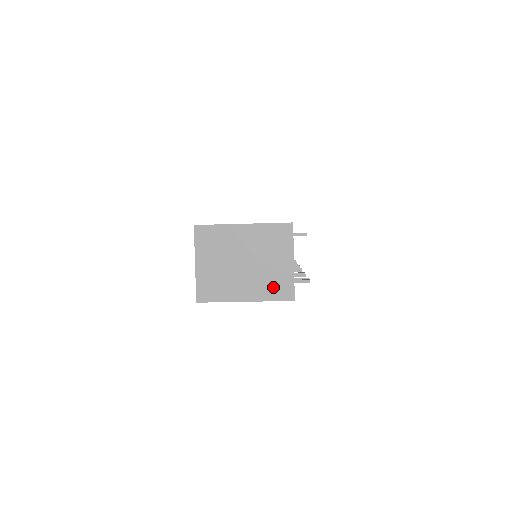
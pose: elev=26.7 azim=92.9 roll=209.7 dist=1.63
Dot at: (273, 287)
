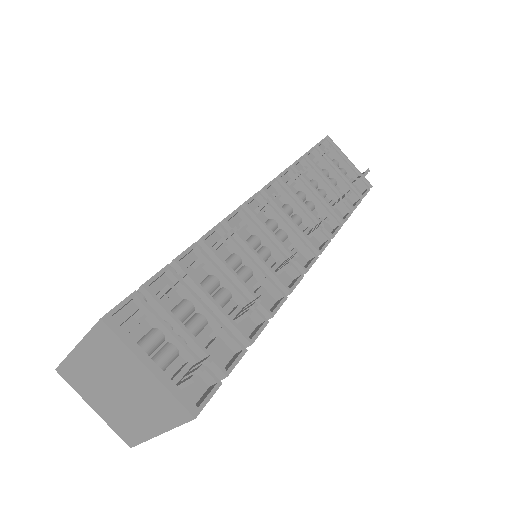
Dot at: (162, 409)
